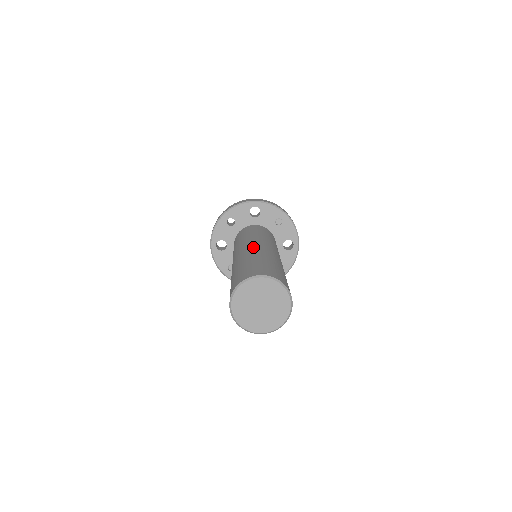
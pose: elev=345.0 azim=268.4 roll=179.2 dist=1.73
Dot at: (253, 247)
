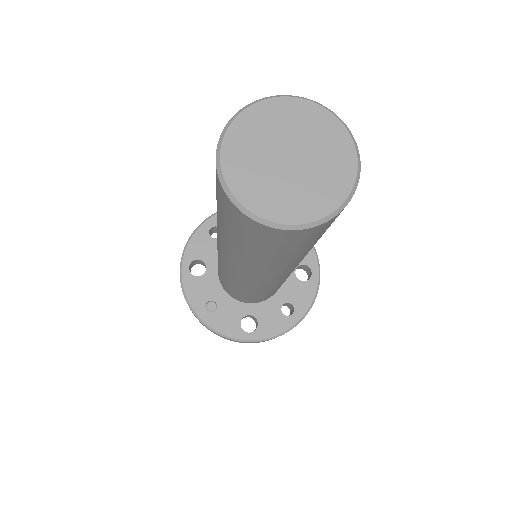
Dot at: occluded
